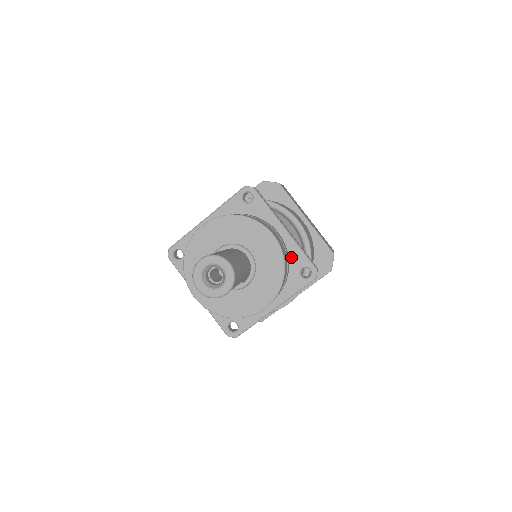
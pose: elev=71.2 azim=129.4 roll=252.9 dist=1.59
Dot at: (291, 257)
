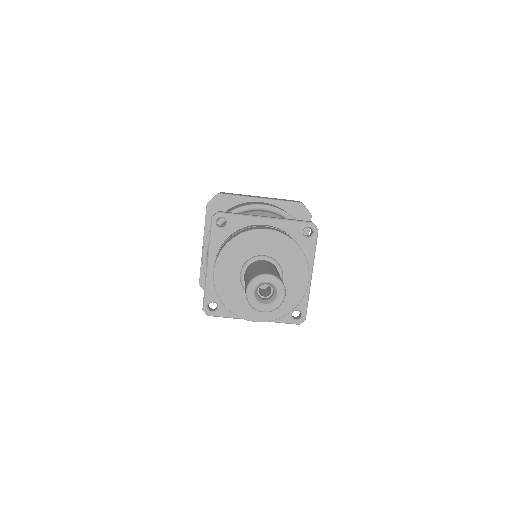
Dot at: occluded
